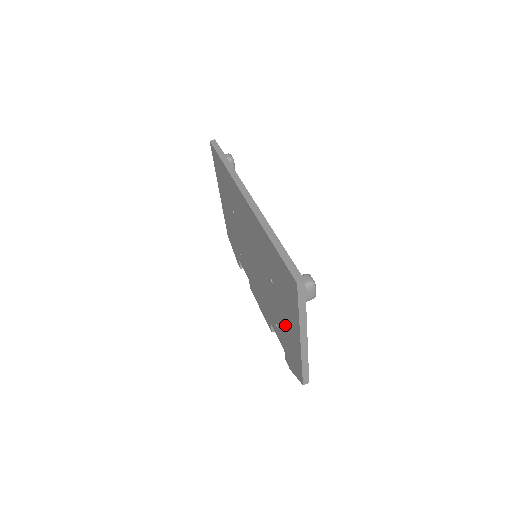
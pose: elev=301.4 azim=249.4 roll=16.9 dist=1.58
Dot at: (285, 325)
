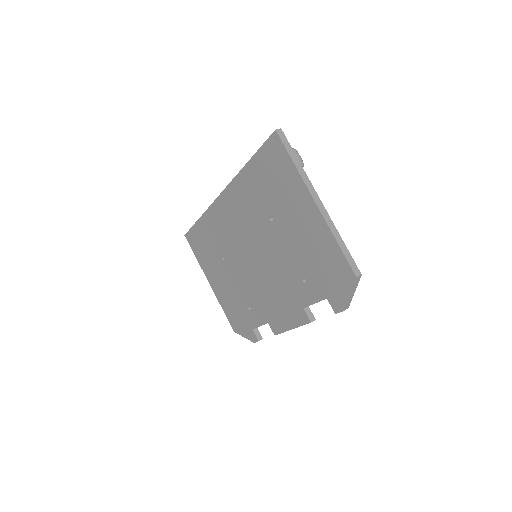
Dot at: (303, 240)
